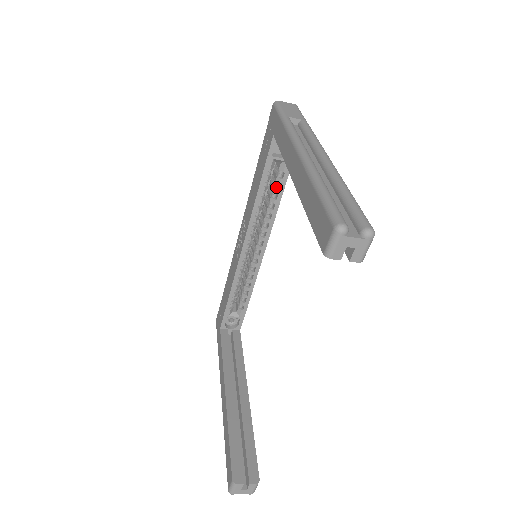
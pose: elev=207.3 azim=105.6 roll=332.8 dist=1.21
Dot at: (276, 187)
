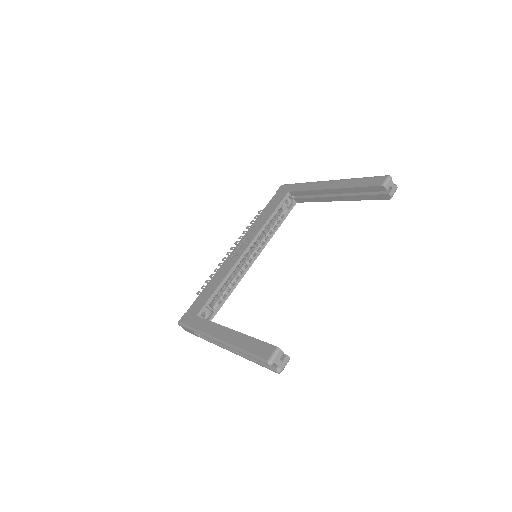
Dot at: (276, 223)
